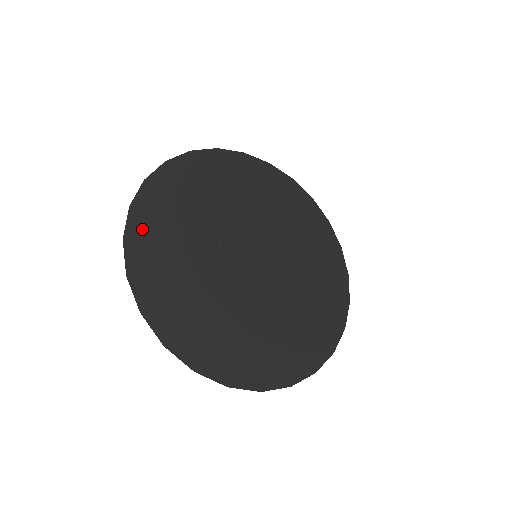
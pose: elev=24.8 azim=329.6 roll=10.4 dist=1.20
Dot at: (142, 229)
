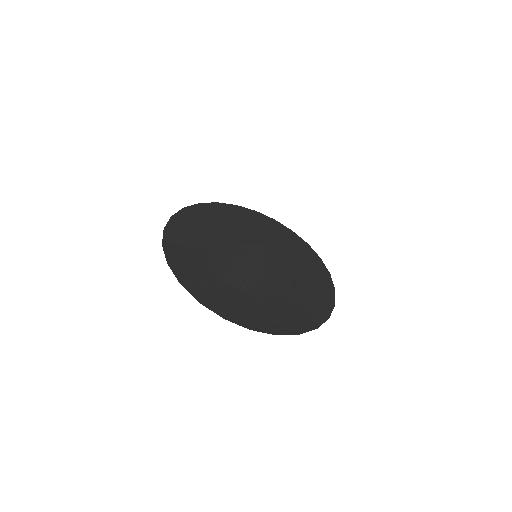
Dot at: (176, 256)
